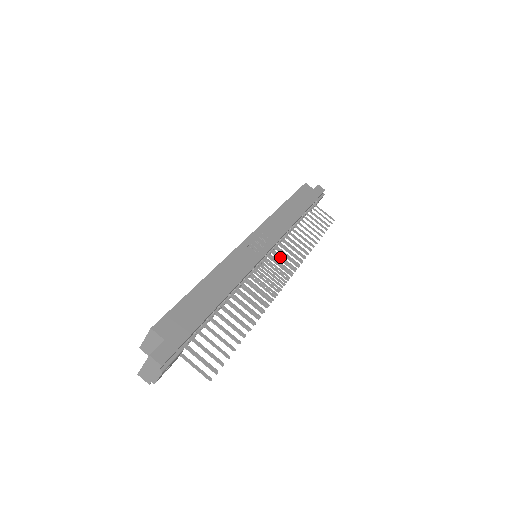
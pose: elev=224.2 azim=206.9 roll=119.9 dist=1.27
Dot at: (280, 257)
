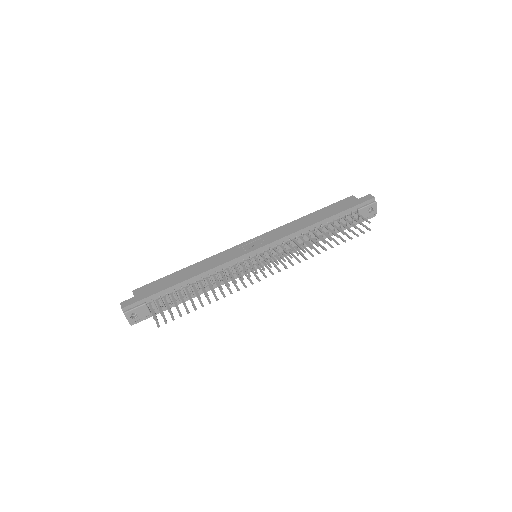
Dot at: (285, 257)
